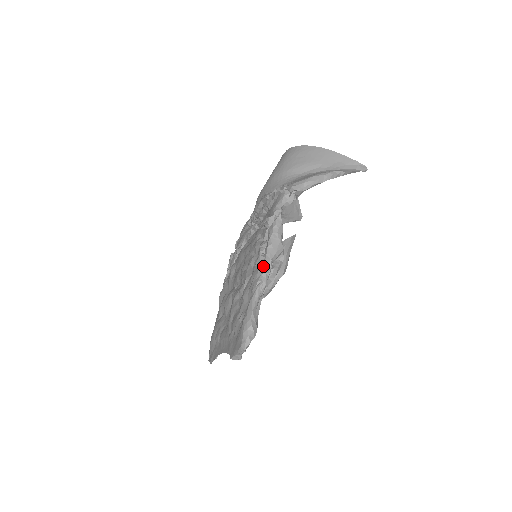
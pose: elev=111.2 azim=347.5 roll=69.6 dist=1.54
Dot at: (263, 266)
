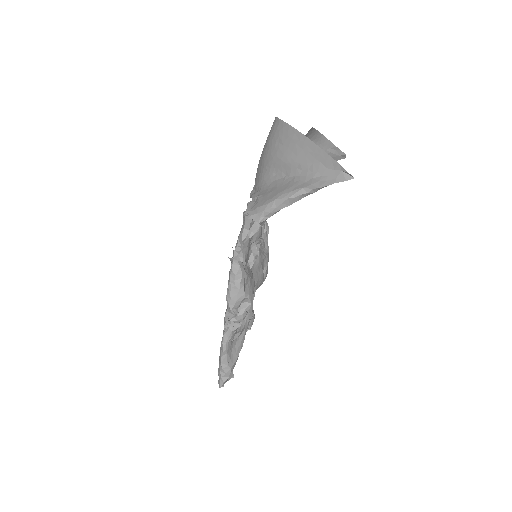
Dot at: (228, 311)
